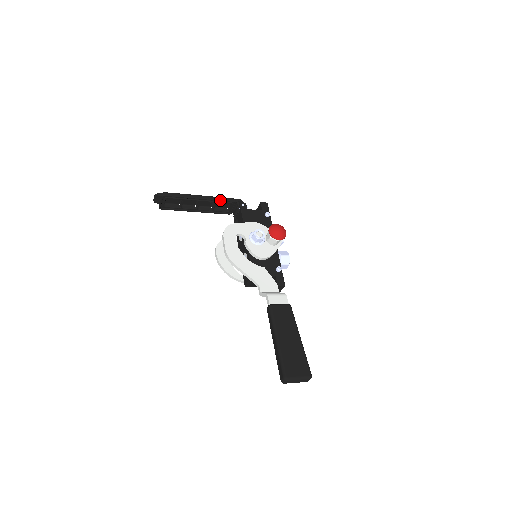
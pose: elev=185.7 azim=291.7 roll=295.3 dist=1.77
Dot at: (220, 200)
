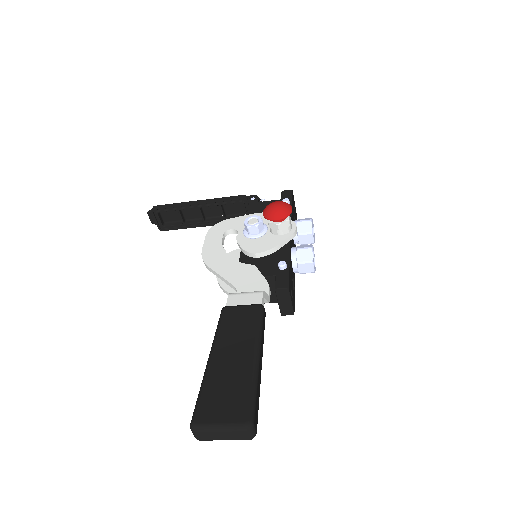
Dot at: (222, 200)
